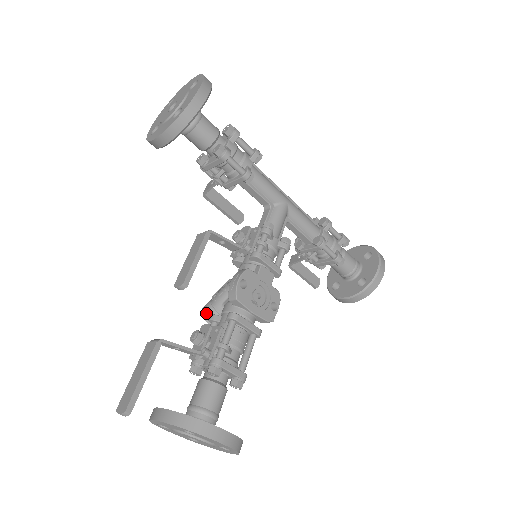
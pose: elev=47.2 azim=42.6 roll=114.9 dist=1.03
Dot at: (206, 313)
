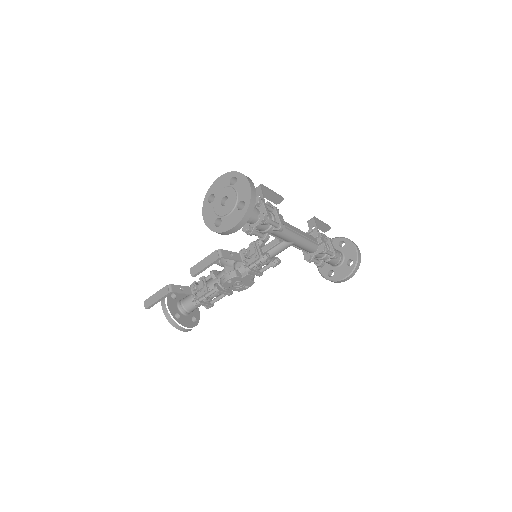
Dot at: occluded
